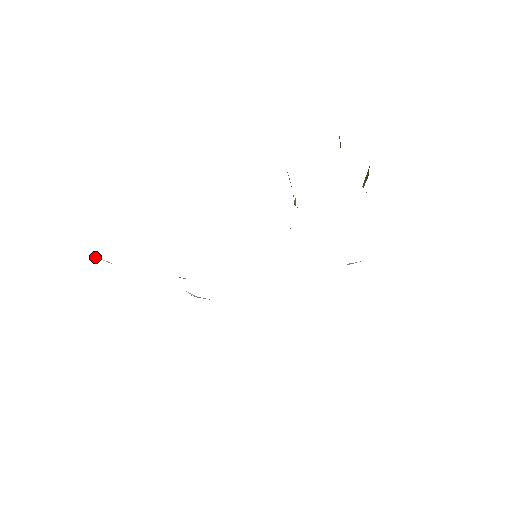
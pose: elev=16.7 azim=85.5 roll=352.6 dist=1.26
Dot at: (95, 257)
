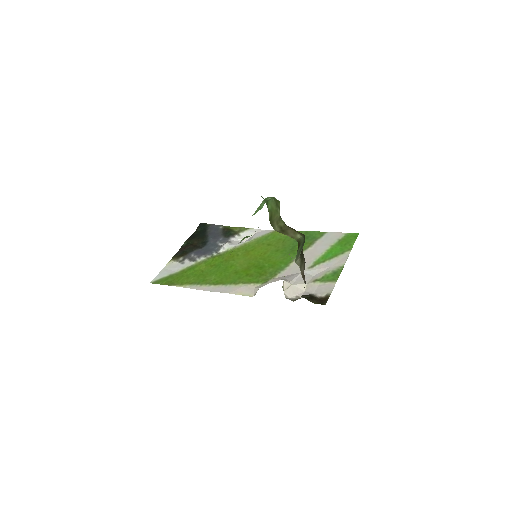
Dot at: (168, 264)
